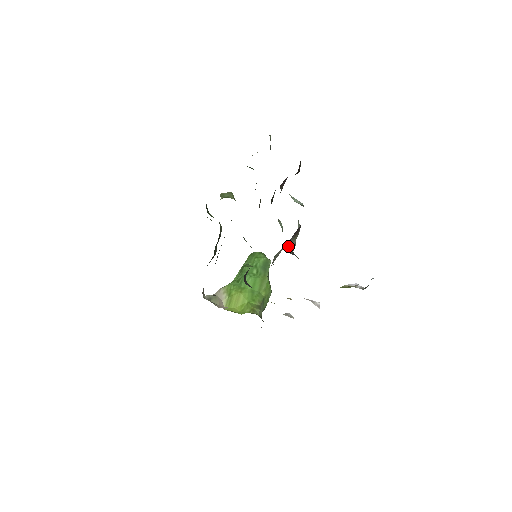
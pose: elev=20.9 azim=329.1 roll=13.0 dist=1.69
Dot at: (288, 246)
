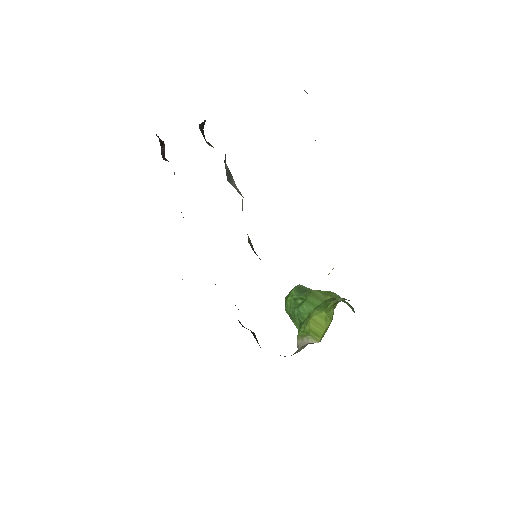
Dot at: occluded
